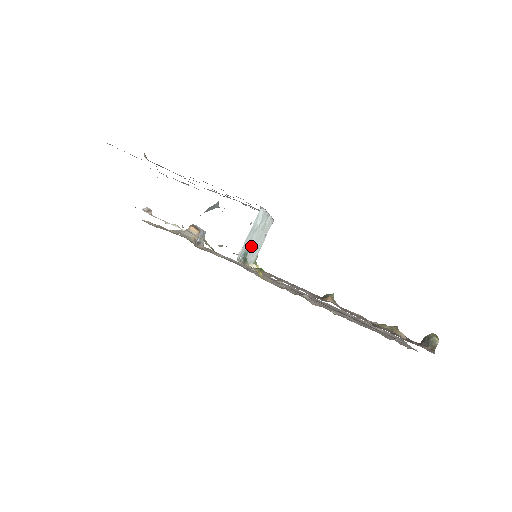
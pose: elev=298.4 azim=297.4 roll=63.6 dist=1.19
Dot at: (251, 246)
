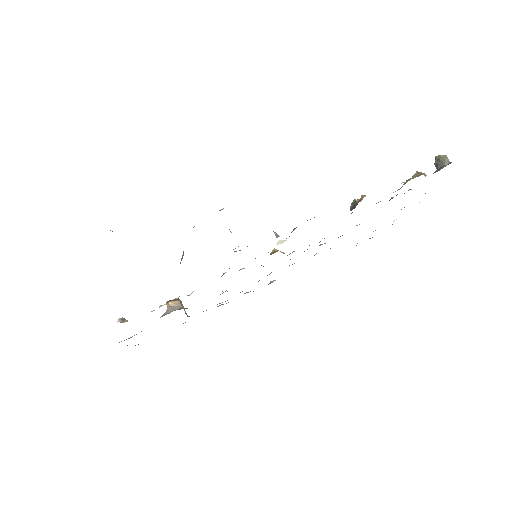
Dot at: occluded
